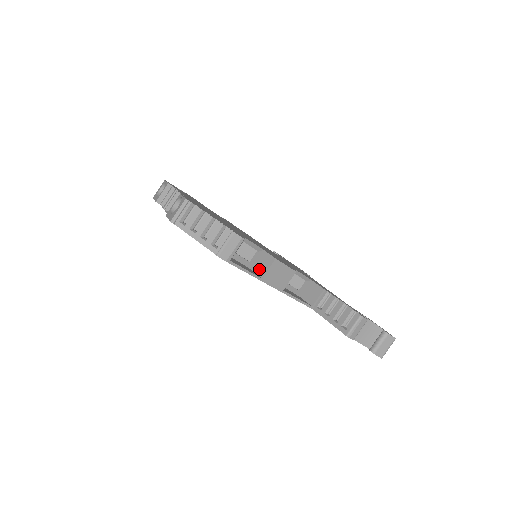
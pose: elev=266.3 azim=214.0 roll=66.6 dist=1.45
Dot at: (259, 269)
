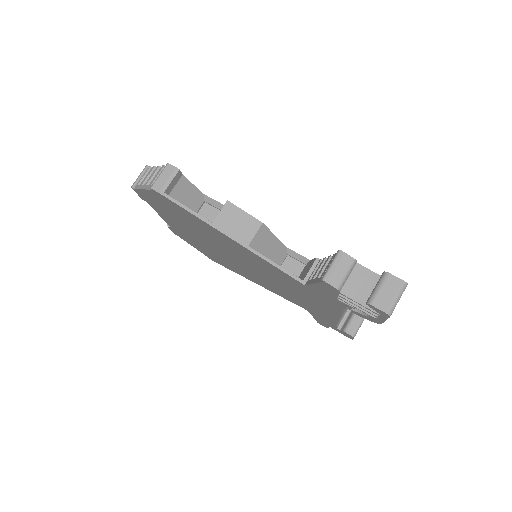
Dot at: occluded
